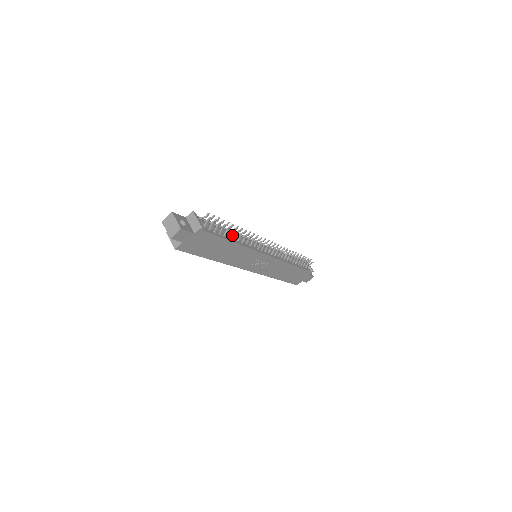
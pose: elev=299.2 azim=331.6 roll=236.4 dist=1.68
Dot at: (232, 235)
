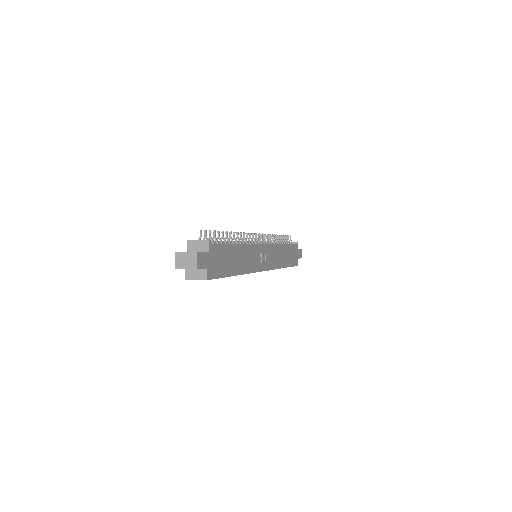
Dot at: occluded
